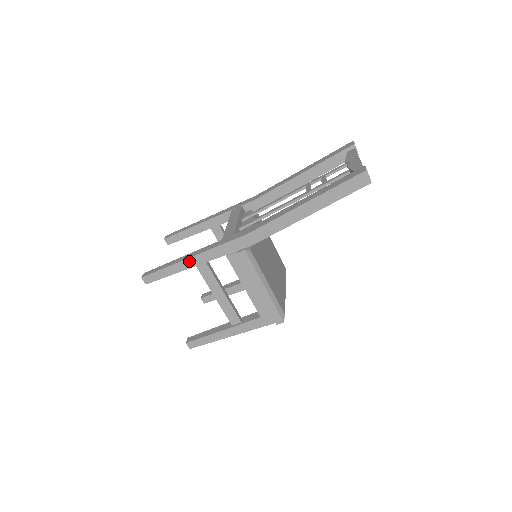
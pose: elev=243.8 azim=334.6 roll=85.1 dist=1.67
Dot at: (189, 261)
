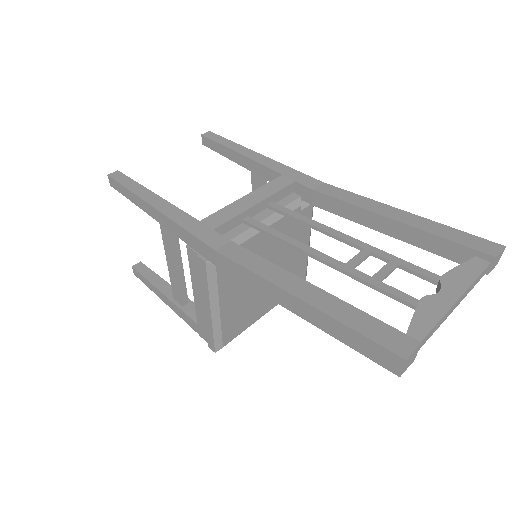
Dot at: (152, 209)
